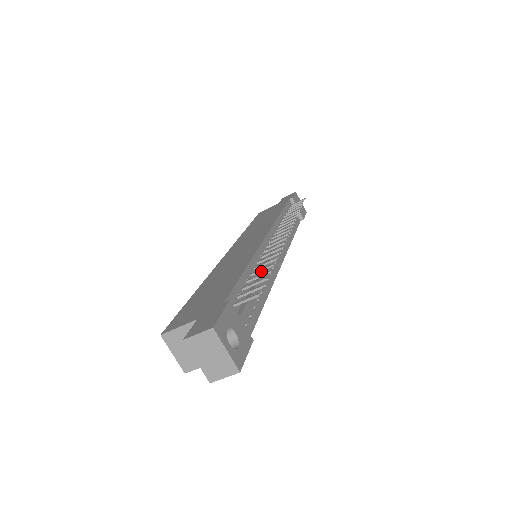
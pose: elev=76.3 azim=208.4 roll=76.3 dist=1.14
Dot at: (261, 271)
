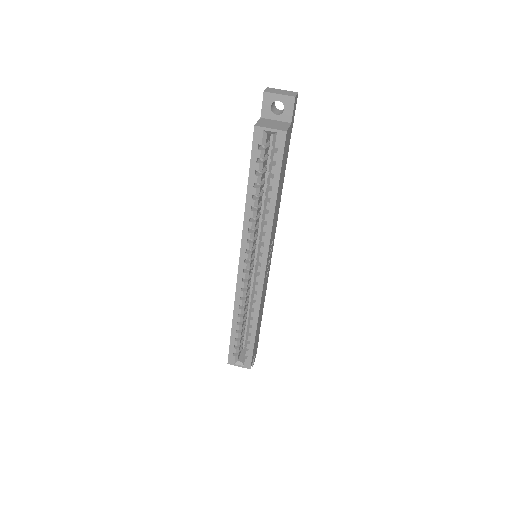
Dot at: occluded
